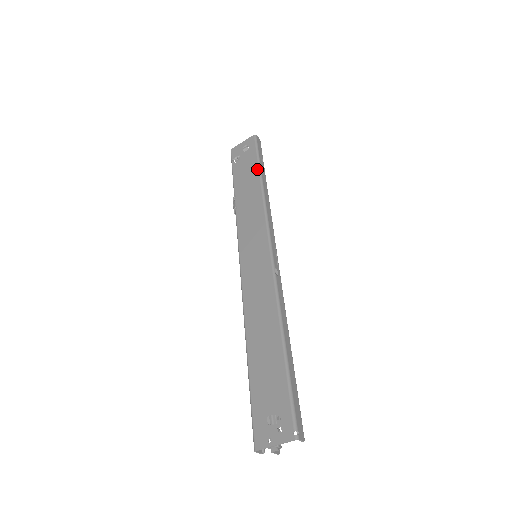
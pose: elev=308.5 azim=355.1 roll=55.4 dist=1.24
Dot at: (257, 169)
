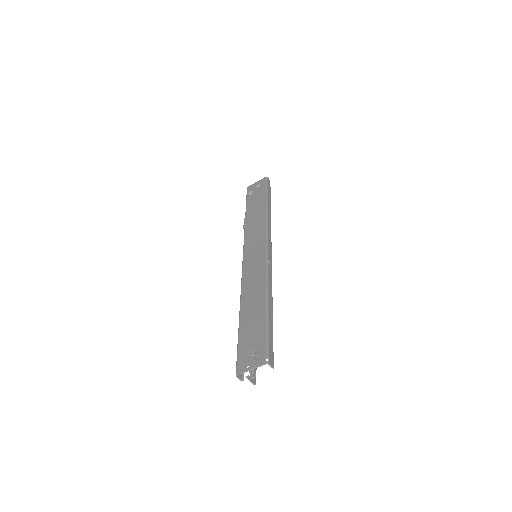
Dot at: (265, 198)
